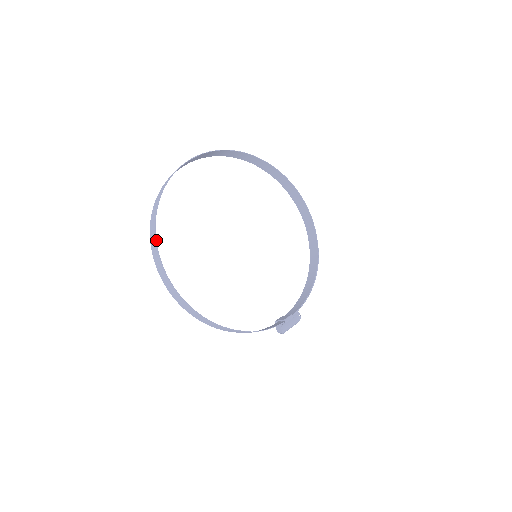
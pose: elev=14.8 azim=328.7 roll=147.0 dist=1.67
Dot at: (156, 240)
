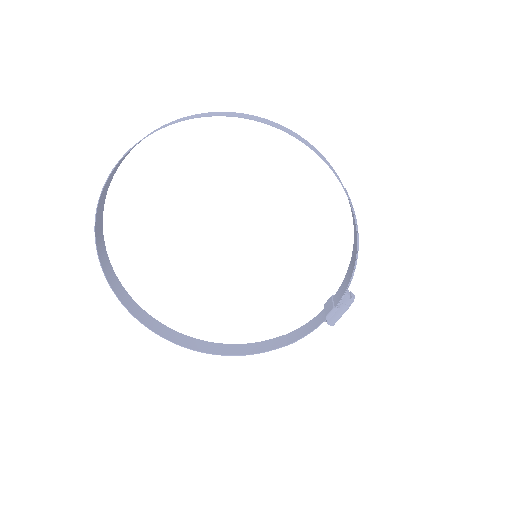
Dot at: (130, 312)
